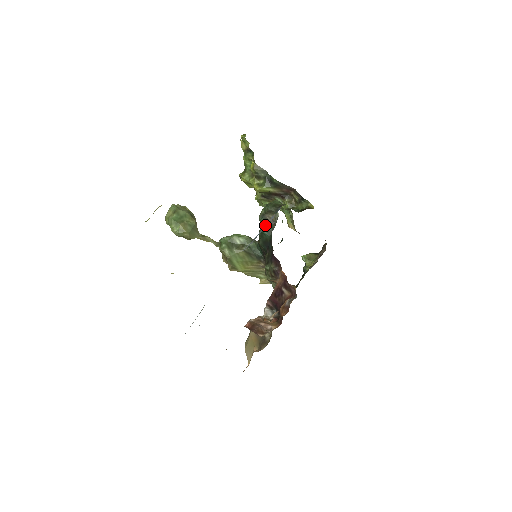
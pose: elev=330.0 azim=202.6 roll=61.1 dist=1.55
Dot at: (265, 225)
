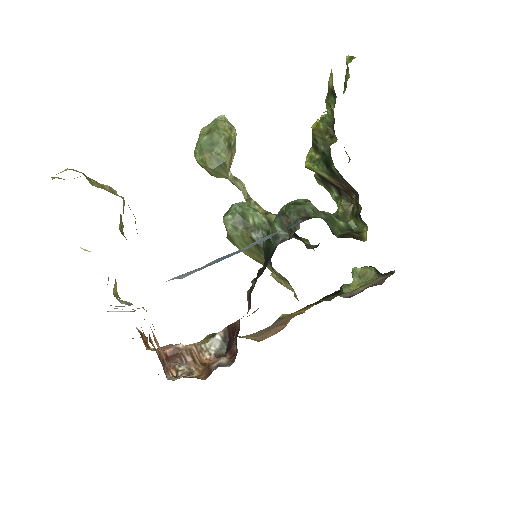
Dot at: (276, 229)
